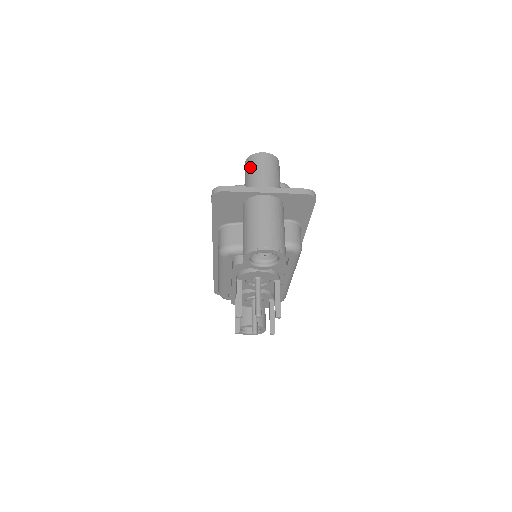
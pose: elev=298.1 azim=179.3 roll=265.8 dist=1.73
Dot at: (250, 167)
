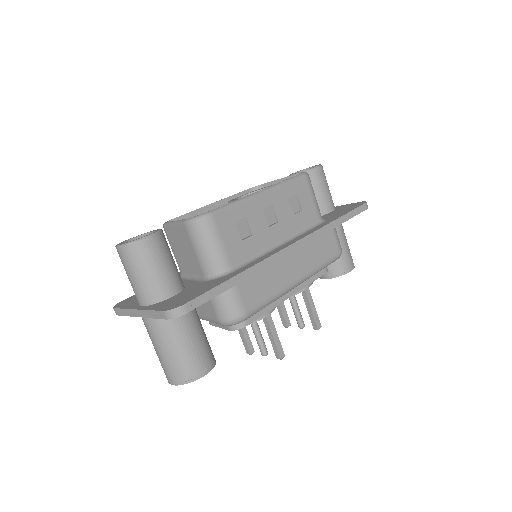
Dot at: occluded
